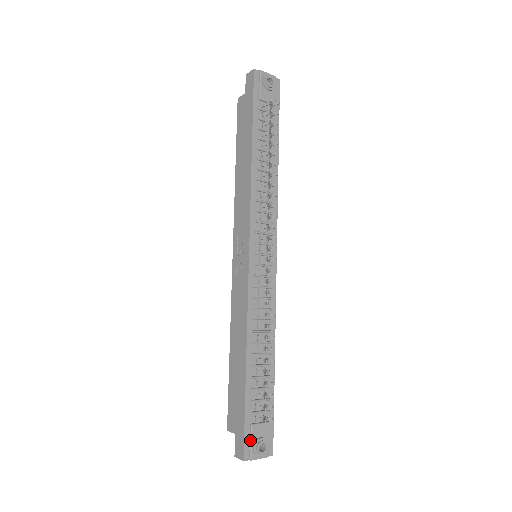
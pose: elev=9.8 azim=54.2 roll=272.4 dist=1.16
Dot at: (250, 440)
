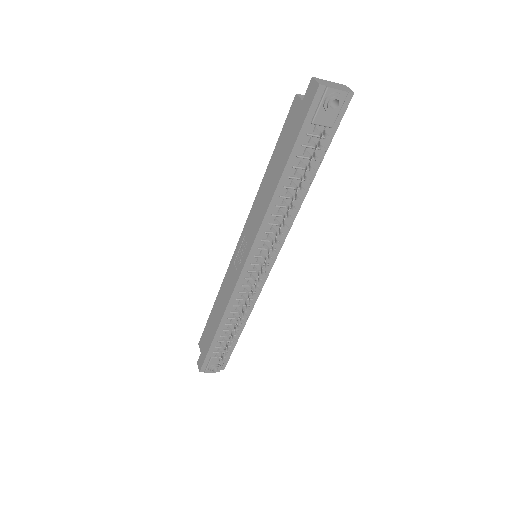
Dot at: (208, 364)
